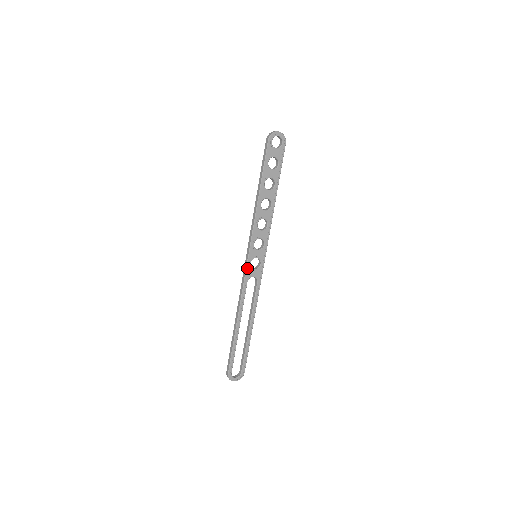
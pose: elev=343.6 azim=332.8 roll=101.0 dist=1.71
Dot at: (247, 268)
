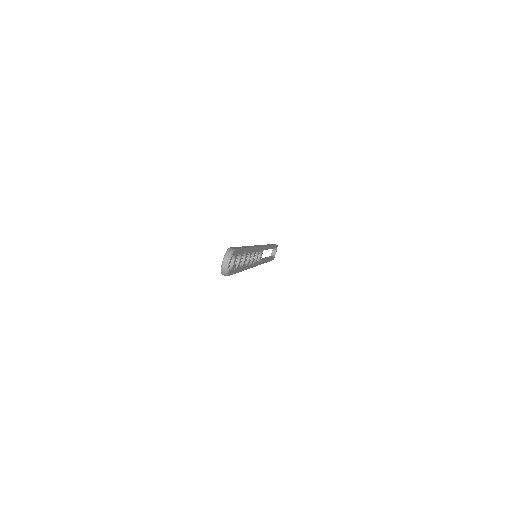
Dot at: occluded
